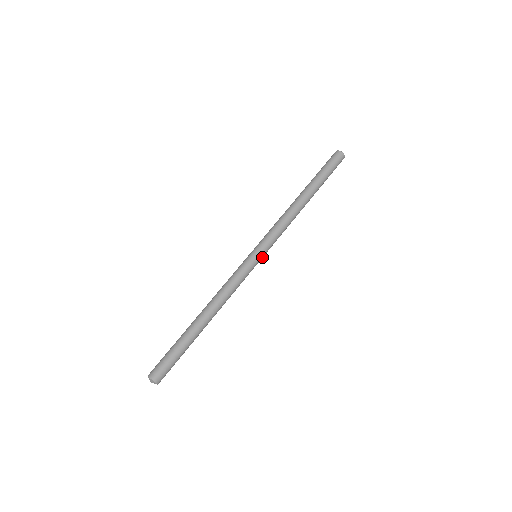
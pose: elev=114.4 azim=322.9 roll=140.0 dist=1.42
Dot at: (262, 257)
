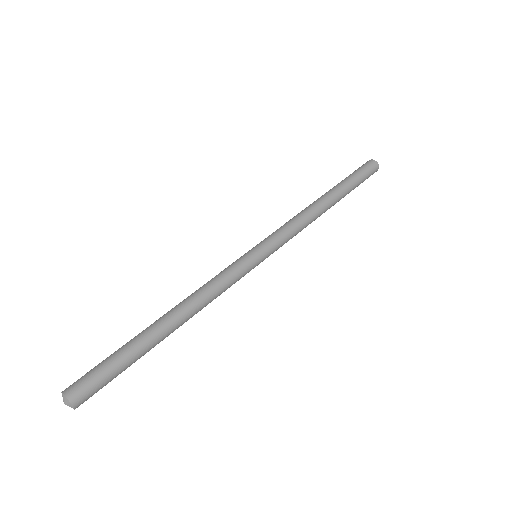
Dot at: (264, 259)
